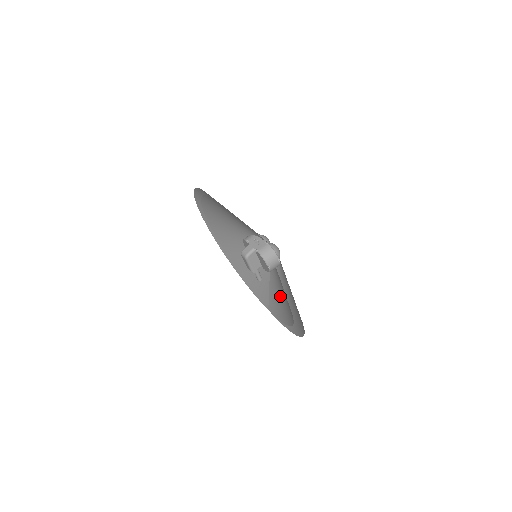
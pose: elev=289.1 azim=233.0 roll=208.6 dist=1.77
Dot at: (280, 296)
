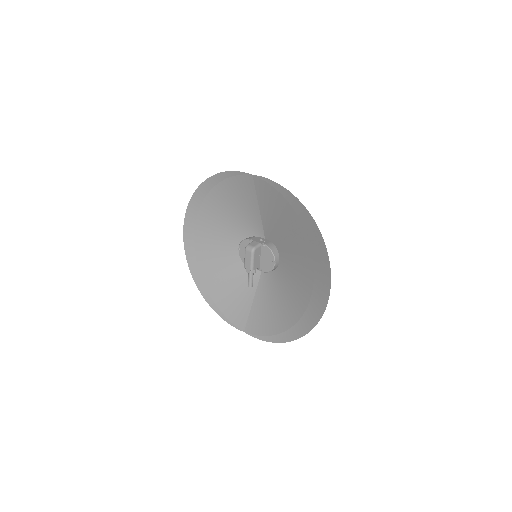
Dot at: (274, 302)
